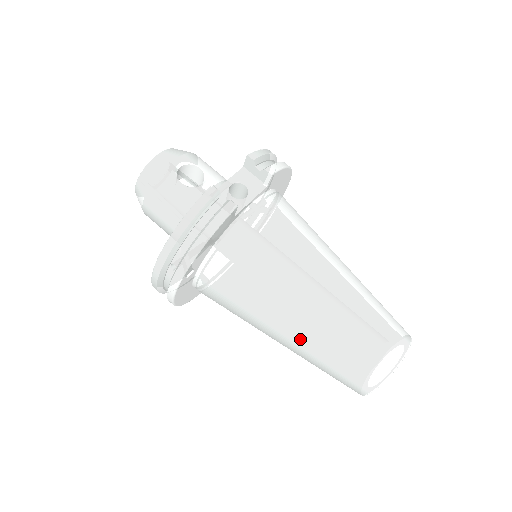
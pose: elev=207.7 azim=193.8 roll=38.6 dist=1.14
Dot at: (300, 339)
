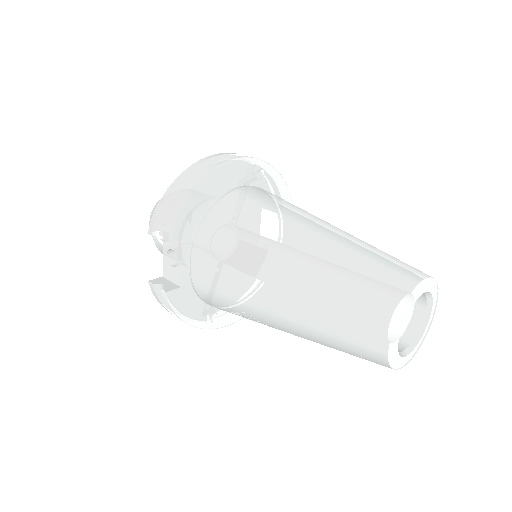
Dot at: occluded
